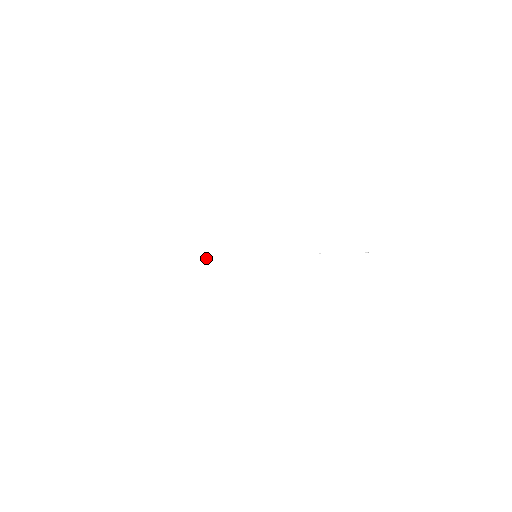
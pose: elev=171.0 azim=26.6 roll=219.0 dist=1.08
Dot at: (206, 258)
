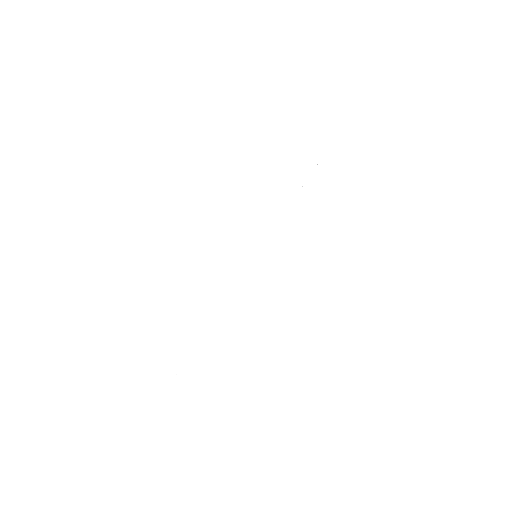
Dot at: occluded
